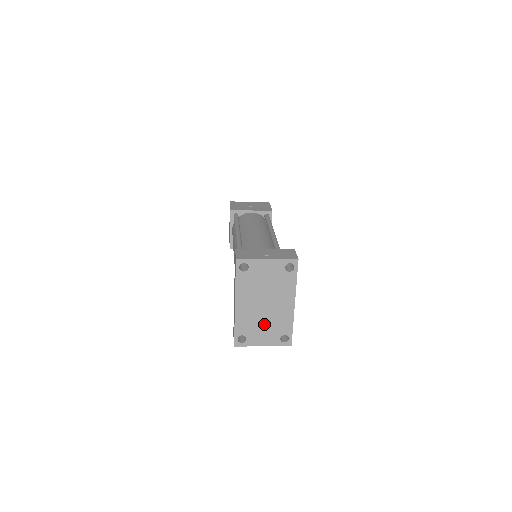
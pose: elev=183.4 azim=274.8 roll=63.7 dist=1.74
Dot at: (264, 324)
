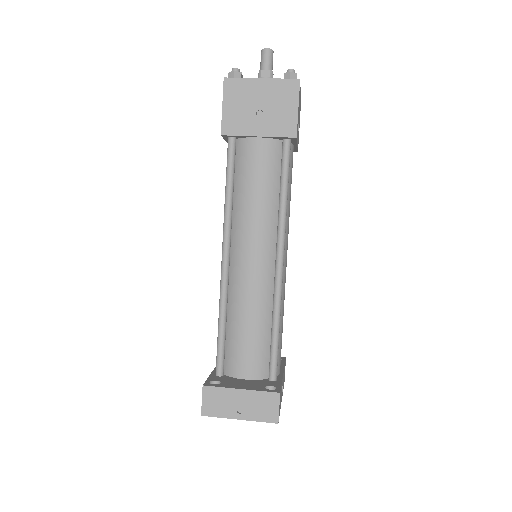
Dot at: occluded
